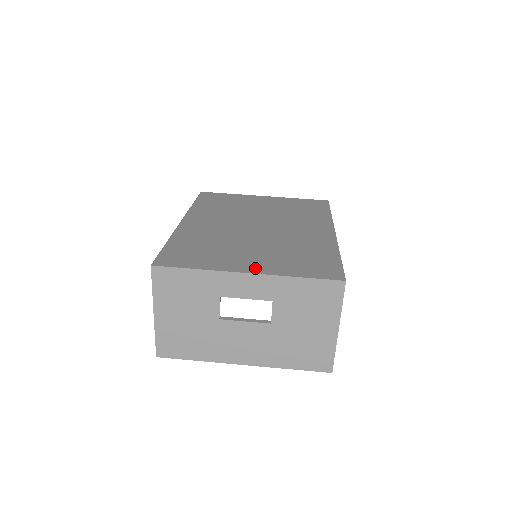
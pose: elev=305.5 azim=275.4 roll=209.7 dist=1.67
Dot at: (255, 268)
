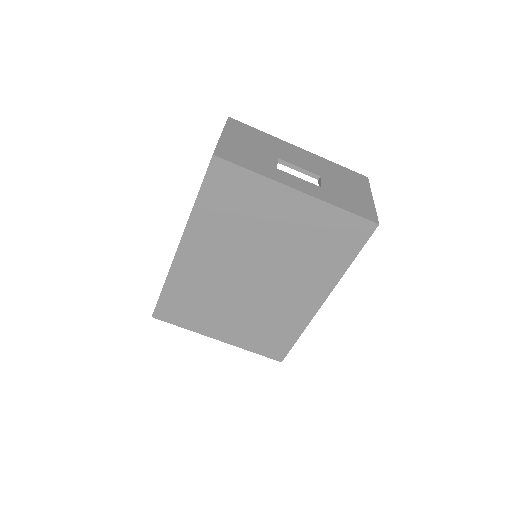
Dot at: (225, 337)
